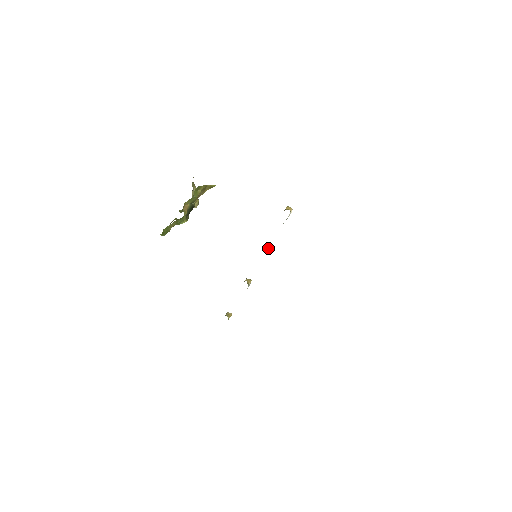
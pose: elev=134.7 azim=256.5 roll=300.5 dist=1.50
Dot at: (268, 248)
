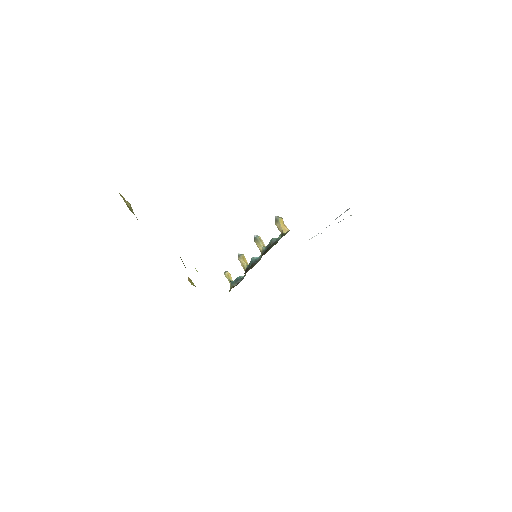
Dot at: occluded
